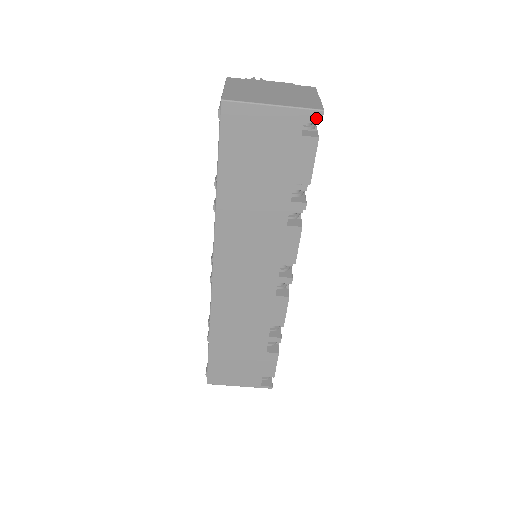
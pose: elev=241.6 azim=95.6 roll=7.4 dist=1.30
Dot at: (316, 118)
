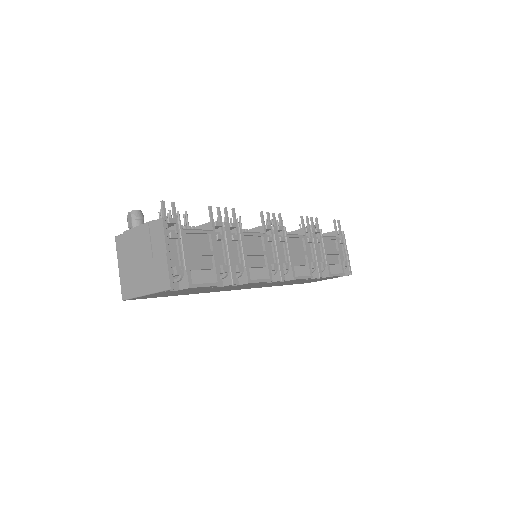
Dot at: (176, 275)
